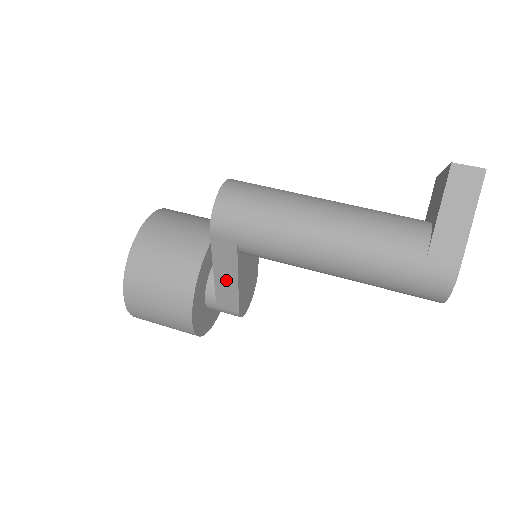
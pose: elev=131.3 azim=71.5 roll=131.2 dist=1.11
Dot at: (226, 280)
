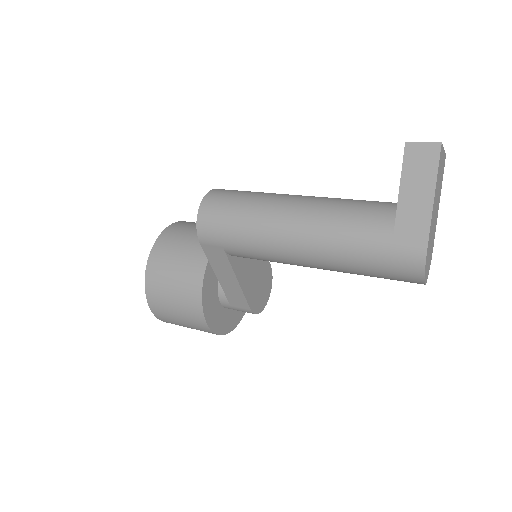
Dot at: (229, 282)
